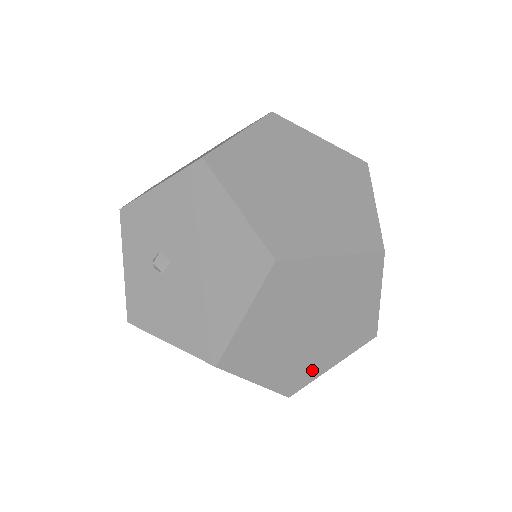
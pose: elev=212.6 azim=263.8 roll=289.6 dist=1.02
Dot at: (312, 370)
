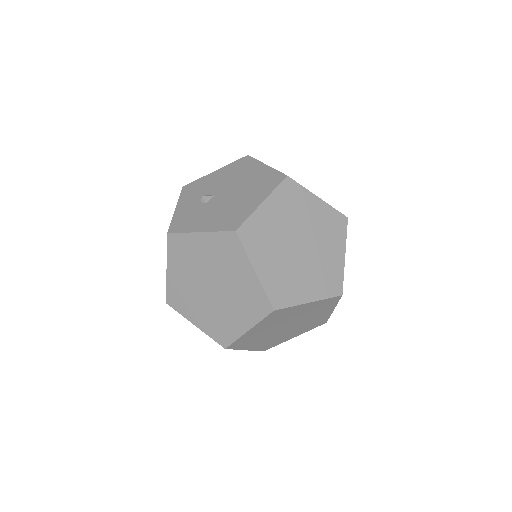
Dot at: (295, 293)
